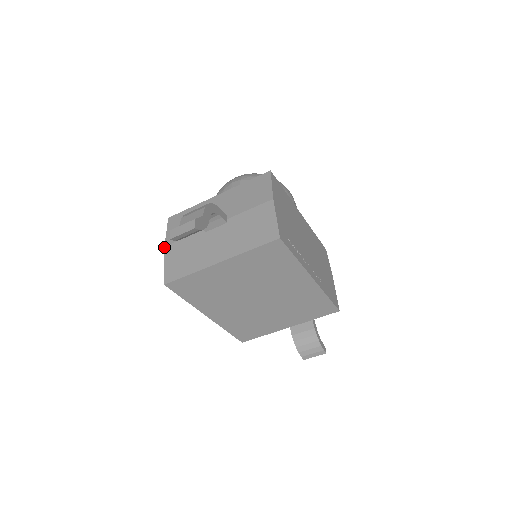
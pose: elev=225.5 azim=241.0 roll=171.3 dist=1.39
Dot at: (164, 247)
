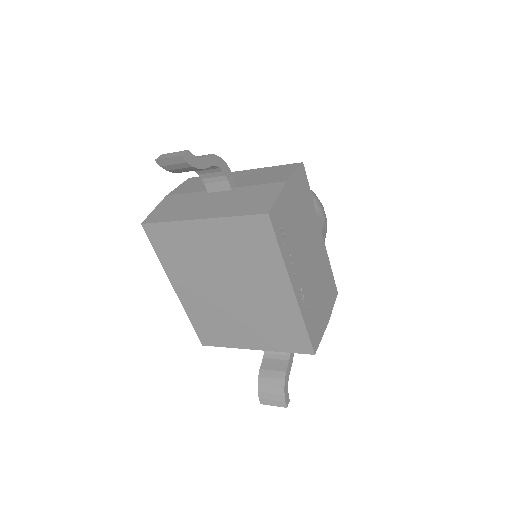
Dot at: (165, 196)
